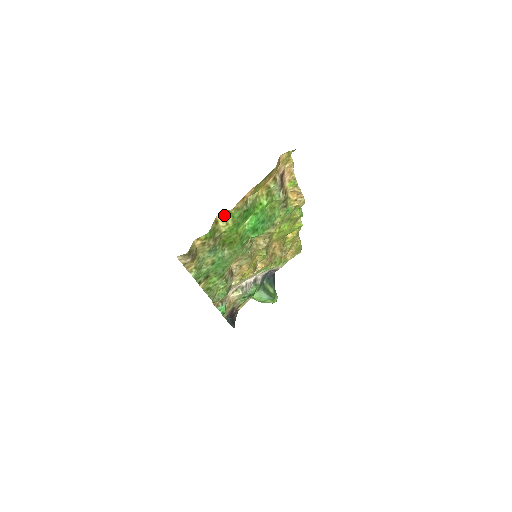
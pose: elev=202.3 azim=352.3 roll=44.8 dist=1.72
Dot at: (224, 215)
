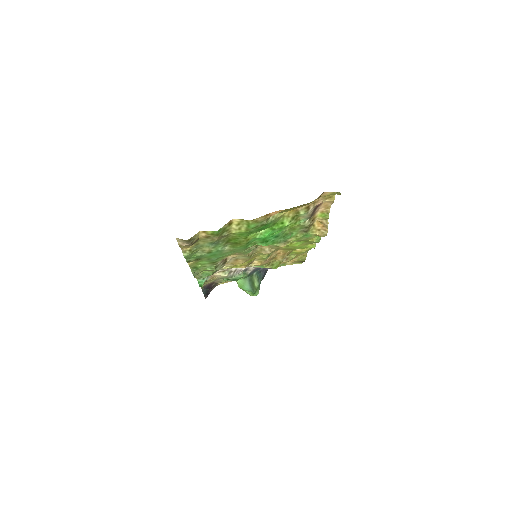
Dot at: (241, 221)
